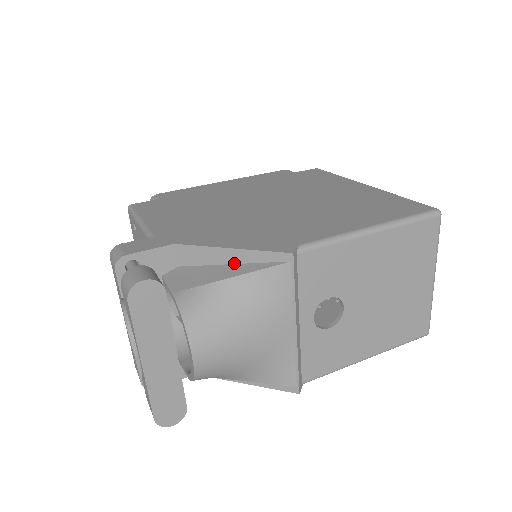
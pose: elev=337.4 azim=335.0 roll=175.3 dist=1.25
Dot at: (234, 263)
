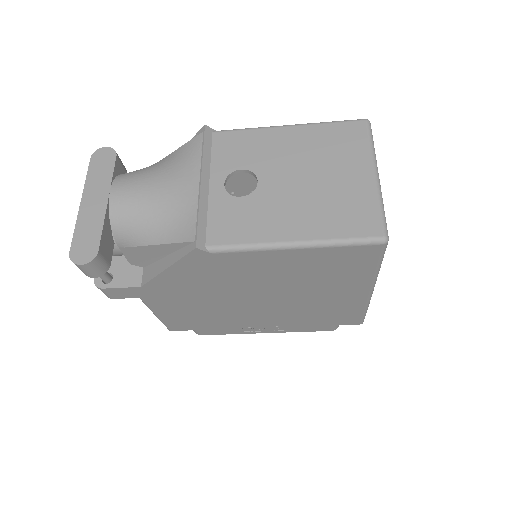
Dot at: occluded
